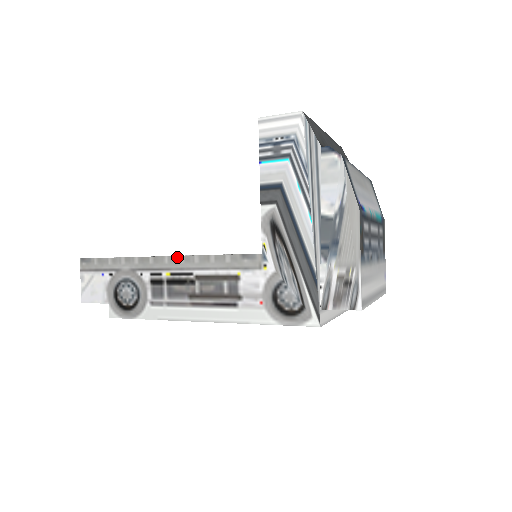
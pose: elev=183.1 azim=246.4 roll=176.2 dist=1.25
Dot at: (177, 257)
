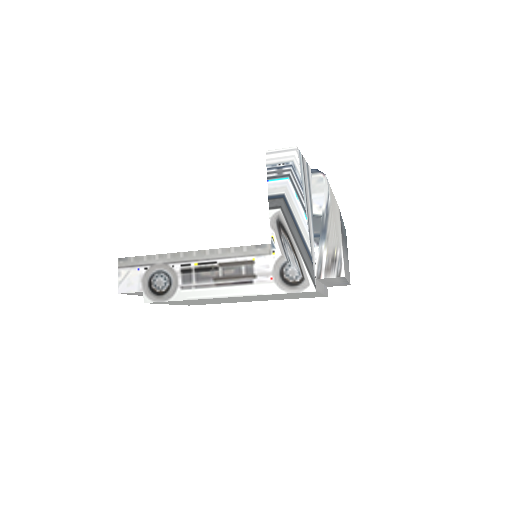
Dot at: (204, 251)
